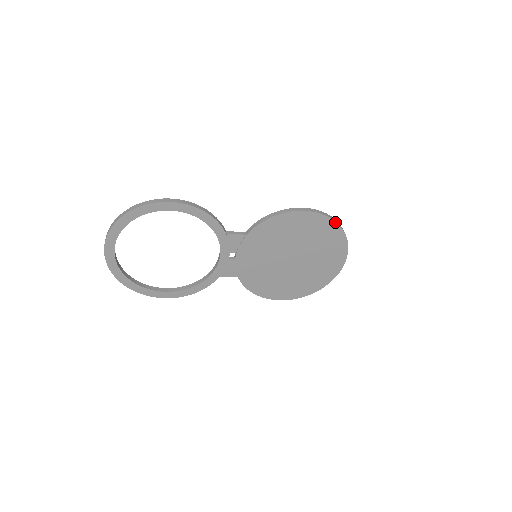
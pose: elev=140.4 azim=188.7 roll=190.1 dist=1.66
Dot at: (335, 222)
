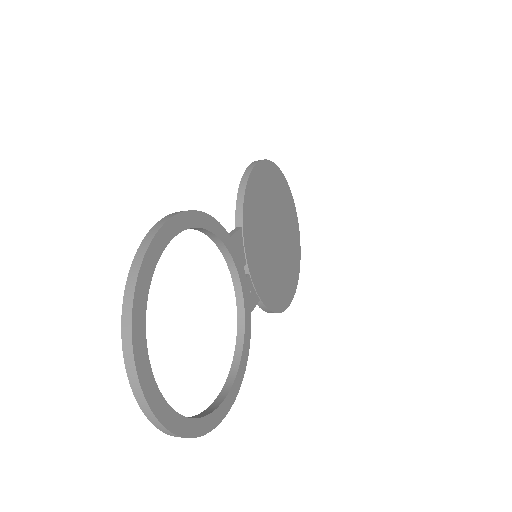
Dot at: (276, 166)
